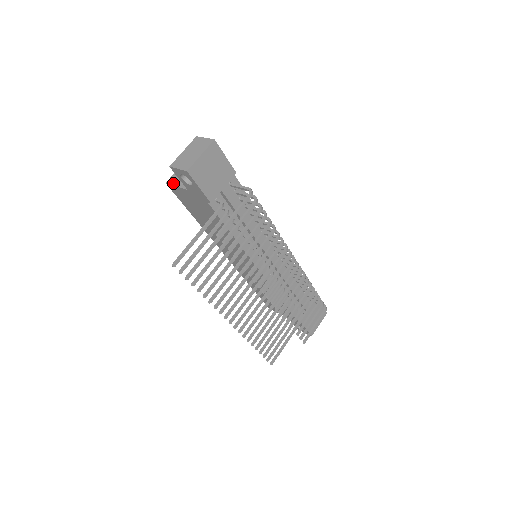
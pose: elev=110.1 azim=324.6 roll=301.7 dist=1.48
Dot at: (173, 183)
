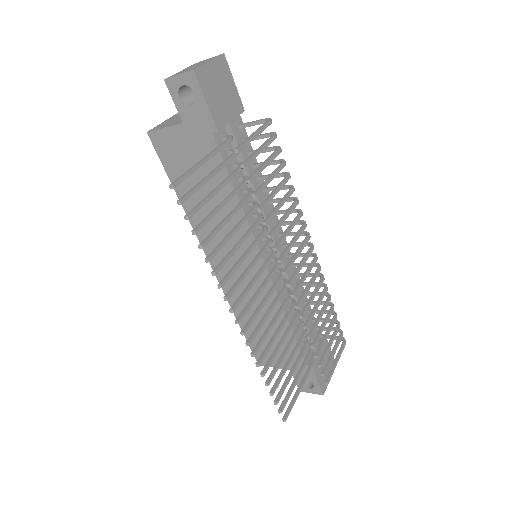
Dot at: (158, 128)
